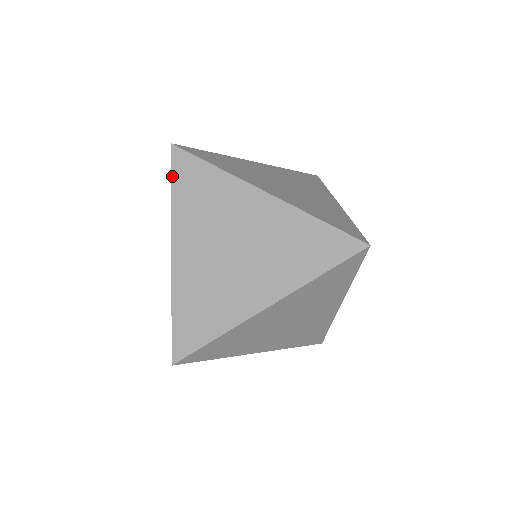
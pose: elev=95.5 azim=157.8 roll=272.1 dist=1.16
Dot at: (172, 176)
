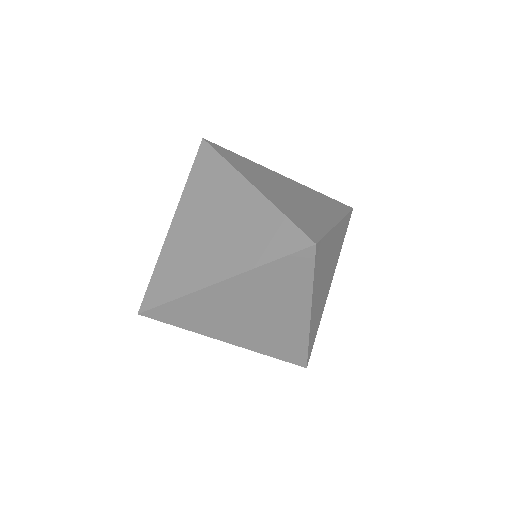
Dot at: (285, 258)
